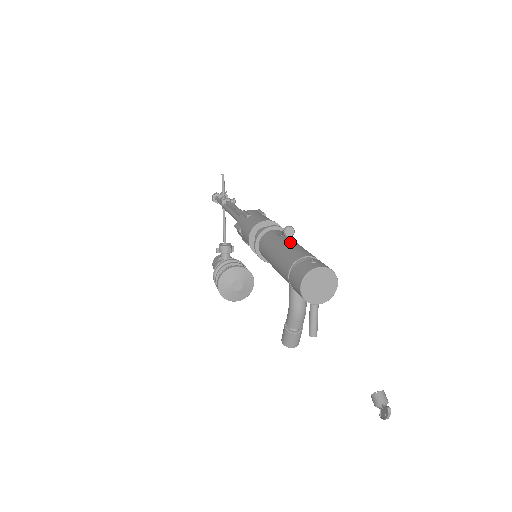
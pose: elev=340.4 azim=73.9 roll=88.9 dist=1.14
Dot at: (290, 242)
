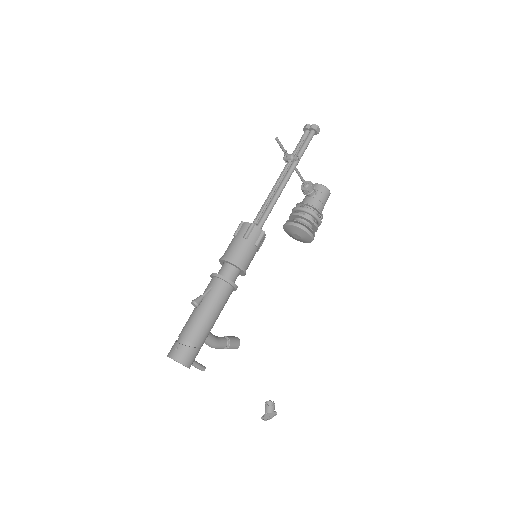
Dot at: (199, 309)
